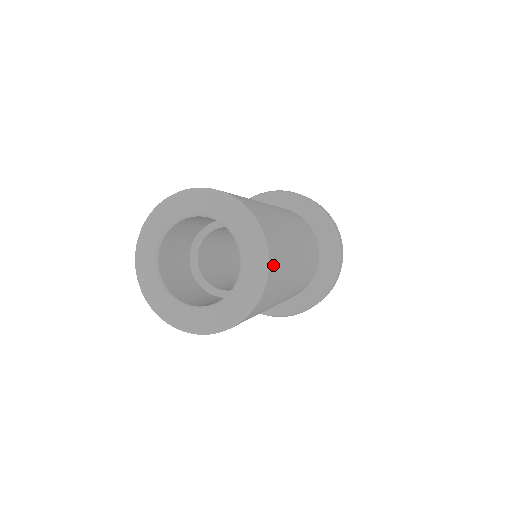
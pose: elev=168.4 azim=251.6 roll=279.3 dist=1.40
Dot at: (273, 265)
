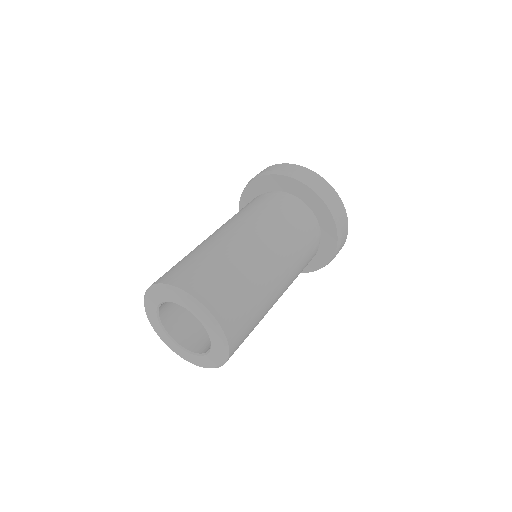
Dot at: (227, 319)
